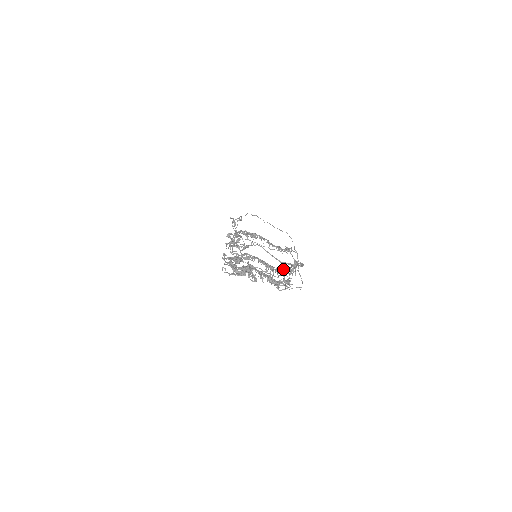
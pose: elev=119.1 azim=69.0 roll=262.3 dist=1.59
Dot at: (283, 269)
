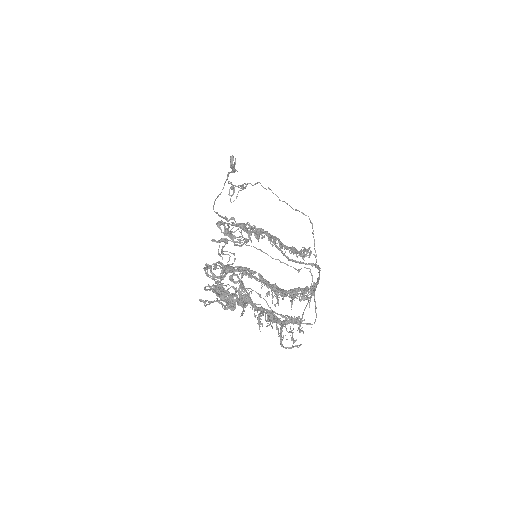
Dot at: (293, 290)
